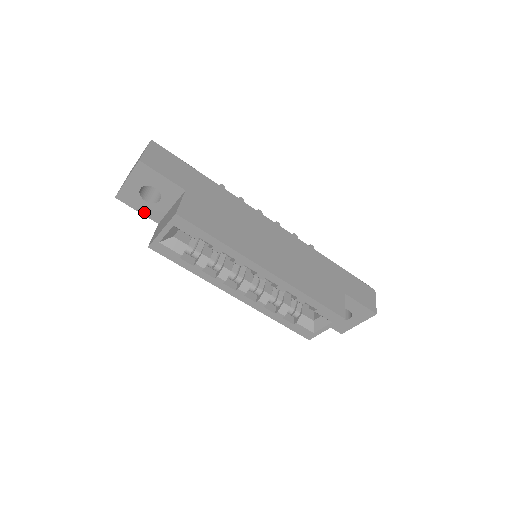
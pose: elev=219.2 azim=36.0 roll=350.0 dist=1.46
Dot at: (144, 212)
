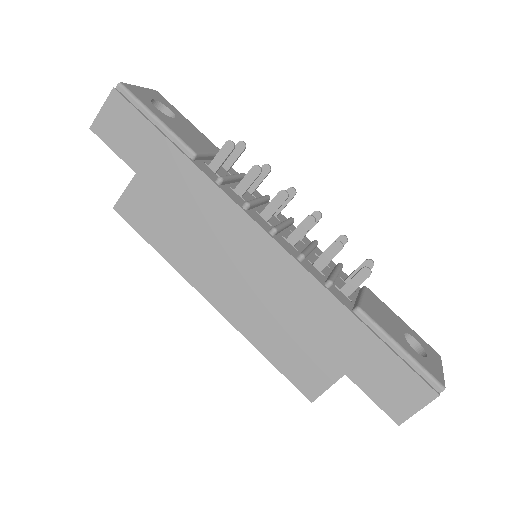
Dot at: occluded
